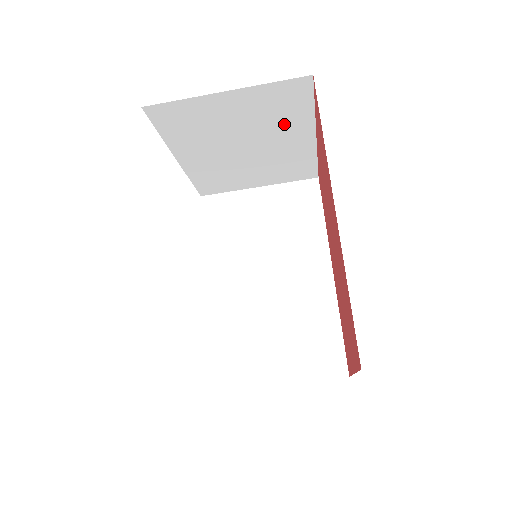
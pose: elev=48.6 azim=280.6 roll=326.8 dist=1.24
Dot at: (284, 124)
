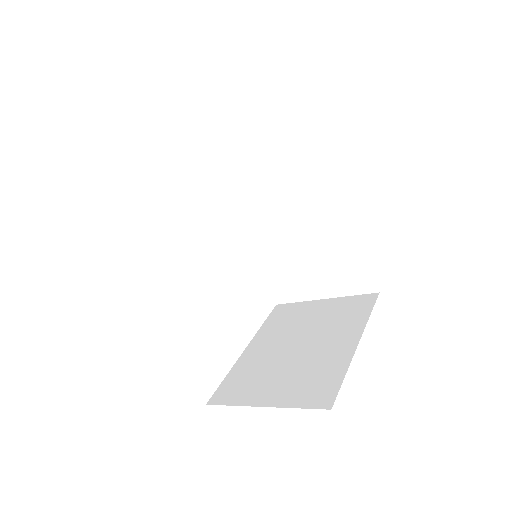
Dot at: occluded
